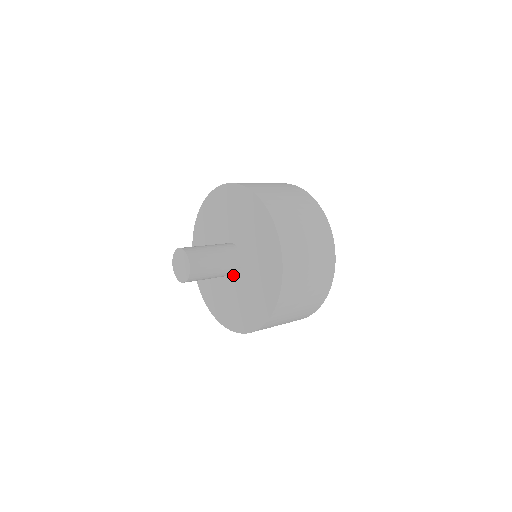
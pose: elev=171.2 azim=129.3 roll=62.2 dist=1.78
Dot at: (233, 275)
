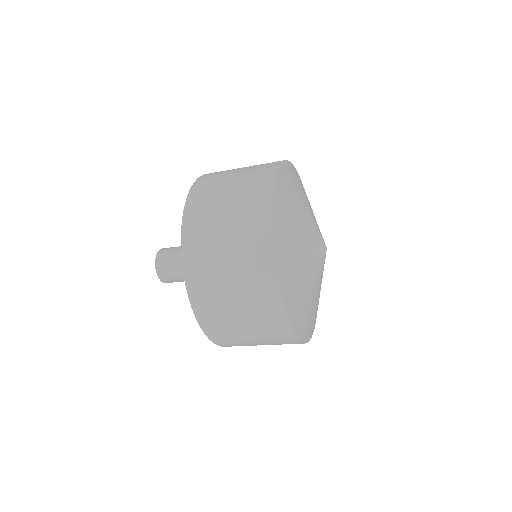
Dot at: occluded
